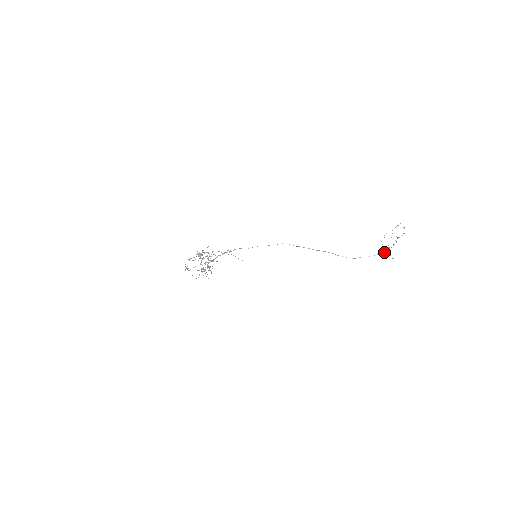
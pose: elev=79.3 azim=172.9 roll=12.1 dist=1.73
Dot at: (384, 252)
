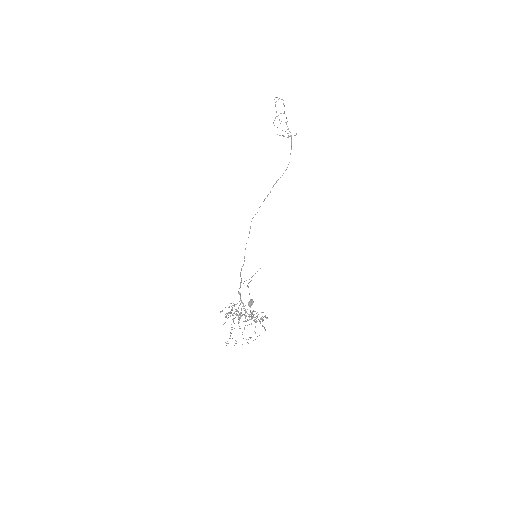
Dot at: occluded
